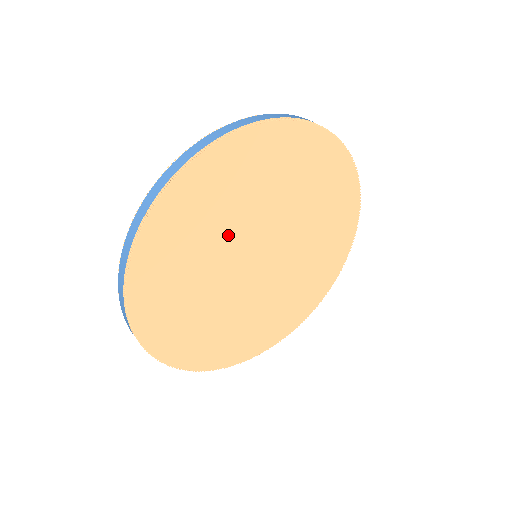
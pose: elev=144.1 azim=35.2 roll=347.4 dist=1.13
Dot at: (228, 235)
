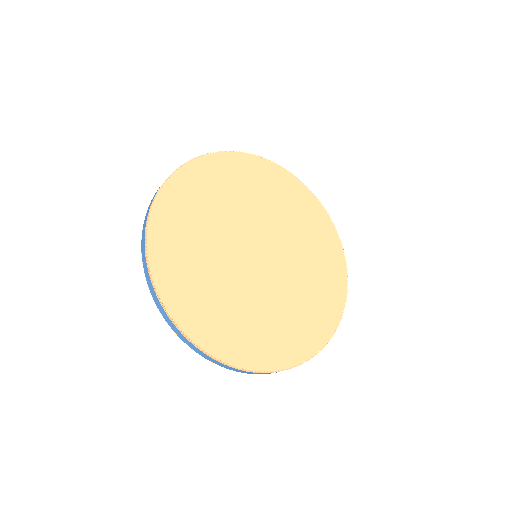
Dot at: (266, 215)
